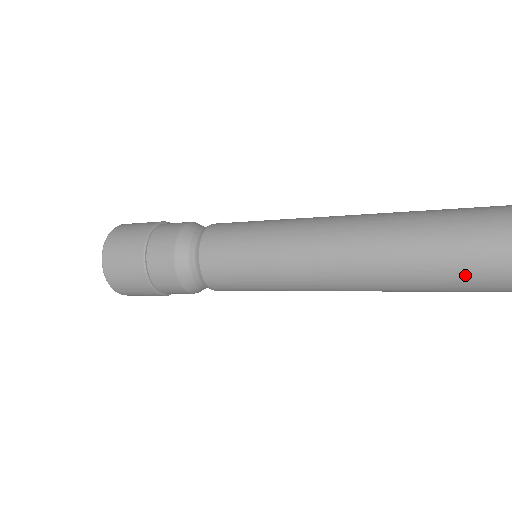
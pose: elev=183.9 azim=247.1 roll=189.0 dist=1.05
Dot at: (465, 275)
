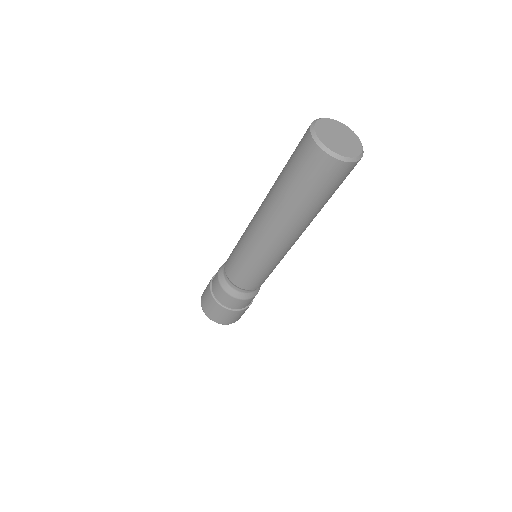
Dot at: (301, 184)
